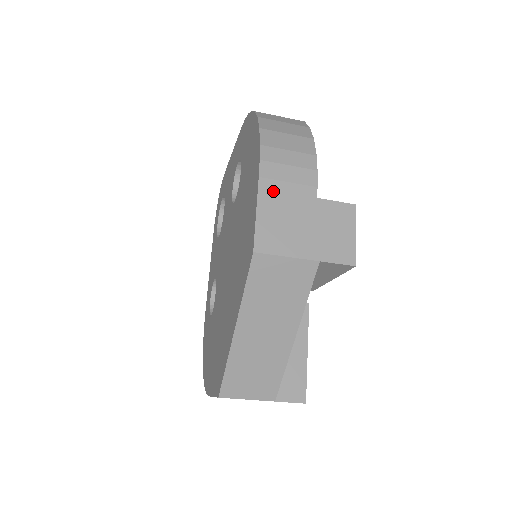
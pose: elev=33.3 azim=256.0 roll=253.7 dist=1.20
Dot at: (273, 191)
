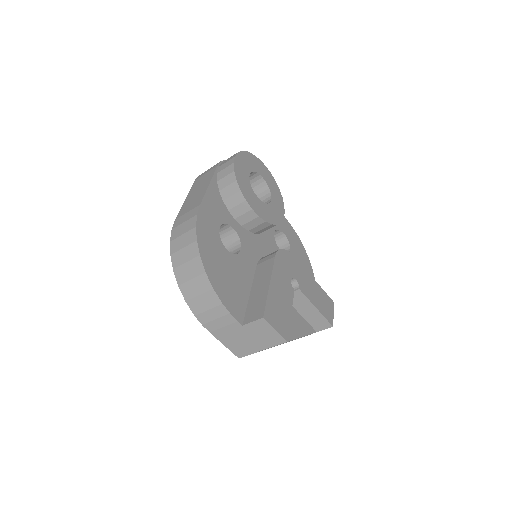
Dot at: (221, 334)
